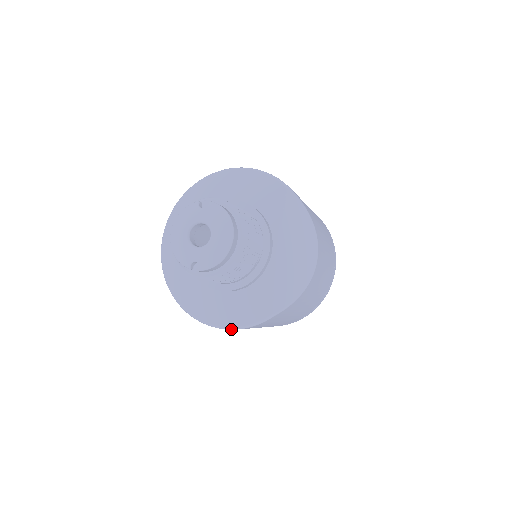
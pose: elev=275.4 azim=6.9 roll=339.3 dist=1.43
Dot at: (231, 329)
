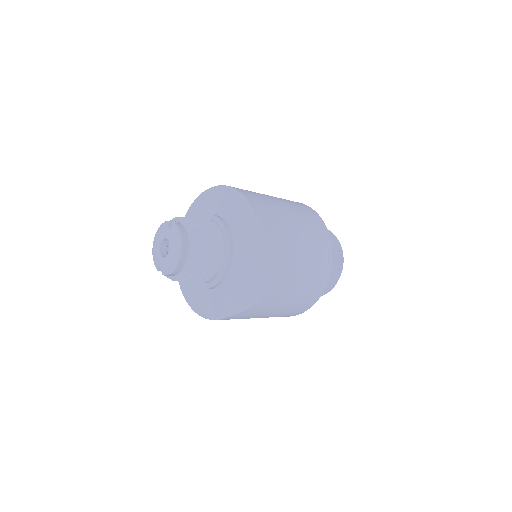
Dot at: occluded
